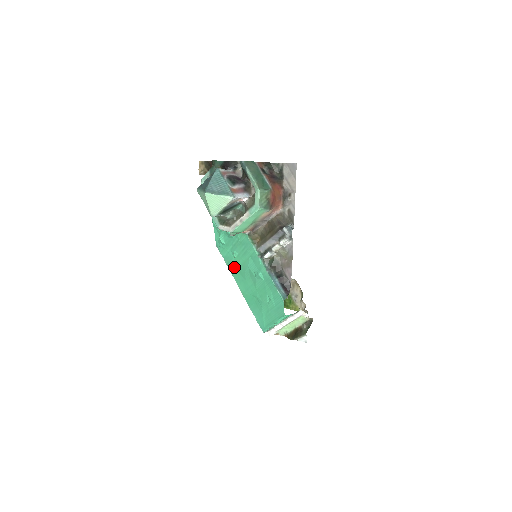
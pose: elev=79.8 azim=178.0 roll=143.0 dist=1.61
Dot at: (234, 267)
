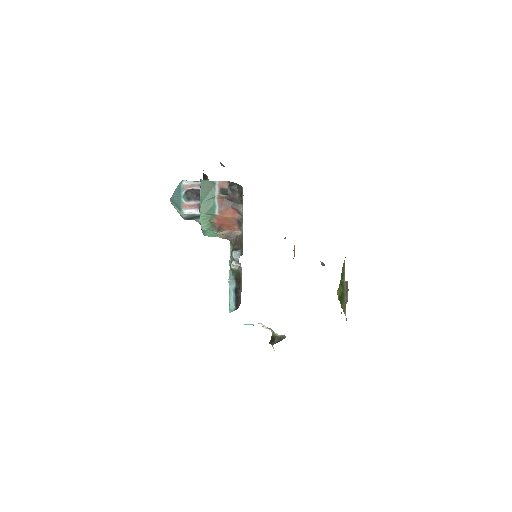
Dot at: occluded
